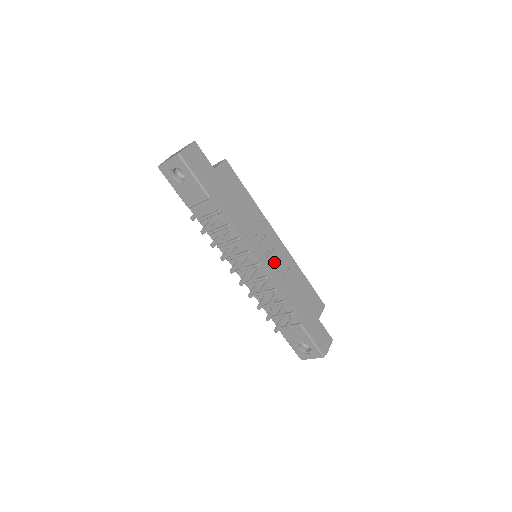
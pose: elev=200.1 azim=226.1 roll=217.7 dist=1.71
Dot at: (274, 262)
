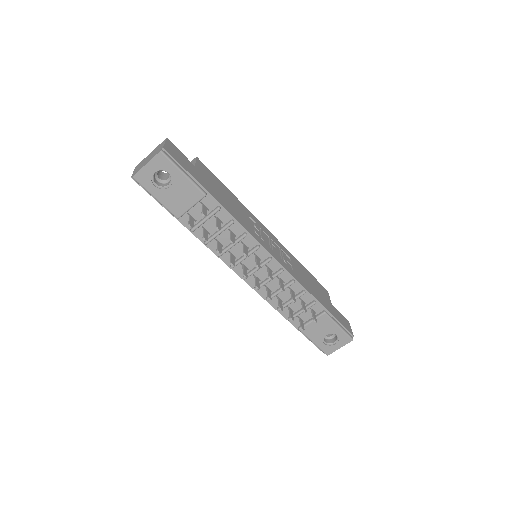
Dot at: (279, 255)
